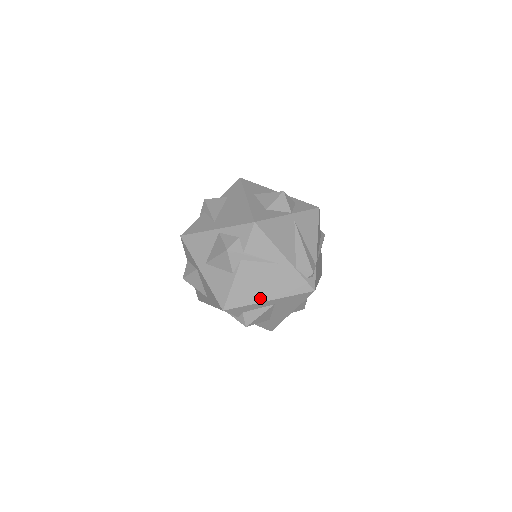
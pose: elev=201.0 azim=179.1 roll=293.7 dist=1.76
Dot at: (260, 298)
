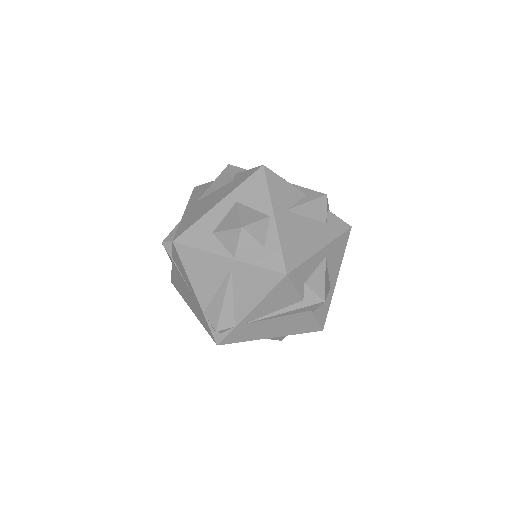
Dot at: (187, 302)
